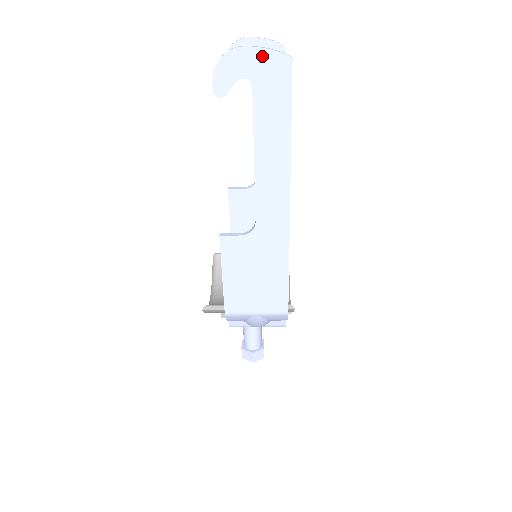
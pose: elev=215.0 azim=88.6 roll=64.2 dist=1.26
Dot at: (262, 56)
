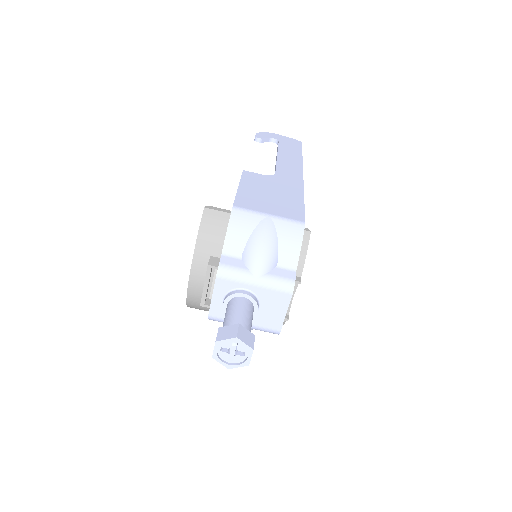
Dot at: (285, 138)
